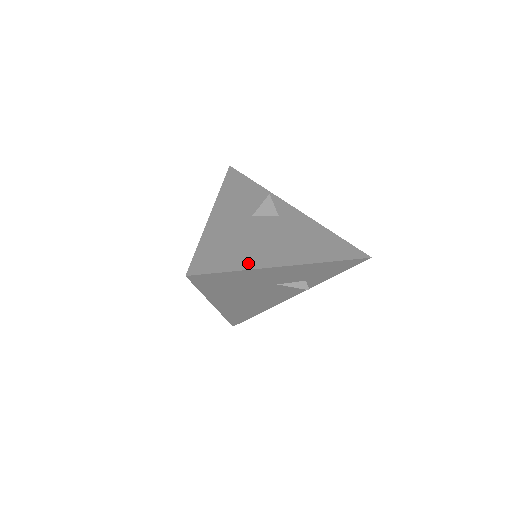
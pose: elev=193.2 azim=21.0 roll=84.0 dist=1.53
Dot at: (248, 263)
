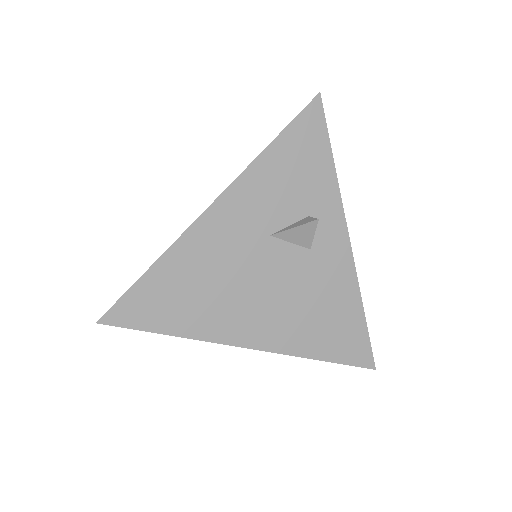
Dot at: (197, 327)
